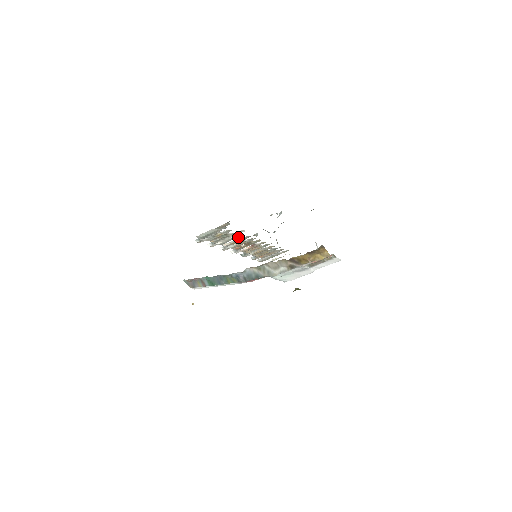
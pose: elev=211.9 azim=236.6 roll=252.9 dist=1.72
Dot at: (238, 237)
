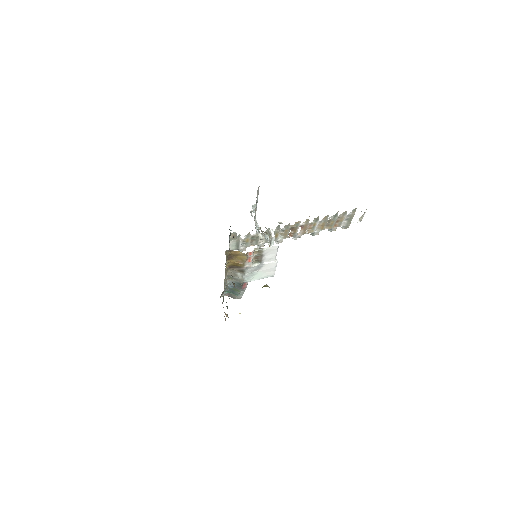
Dot at: occluded
